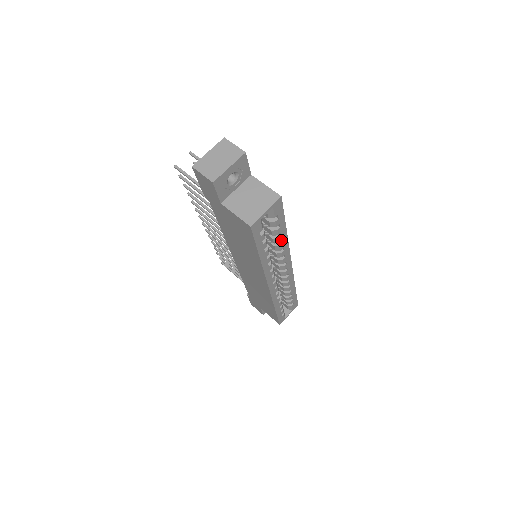
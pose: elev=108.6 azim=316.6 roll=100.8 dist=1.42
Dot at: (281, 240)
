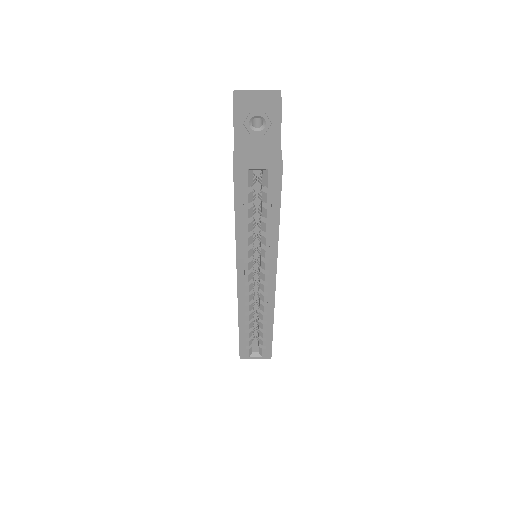
Dot at: (269, 230)
